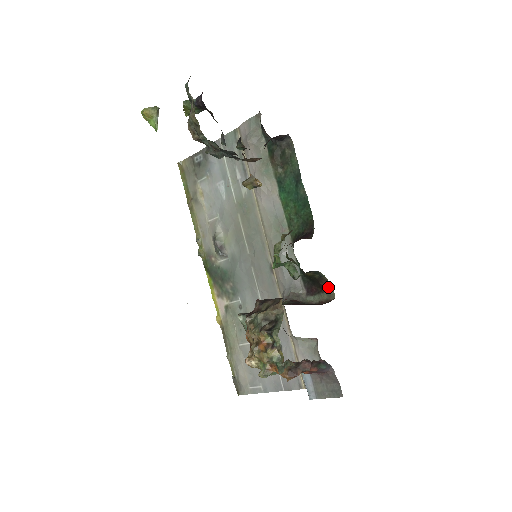
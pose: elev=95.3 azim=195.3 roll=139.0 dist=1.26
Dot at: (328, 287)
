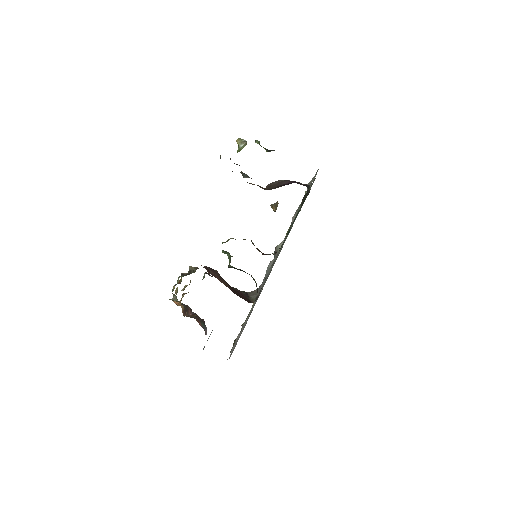
Dot at: occluded
